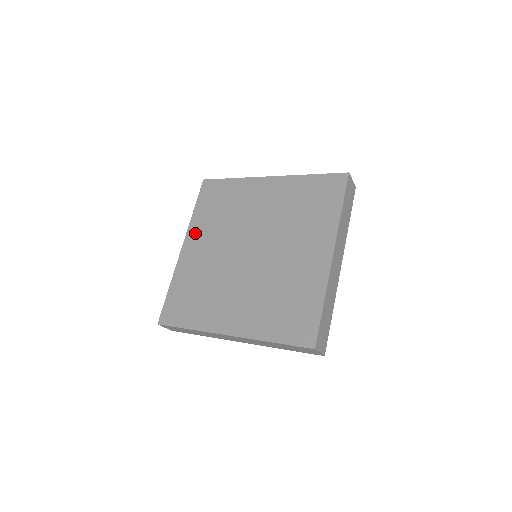
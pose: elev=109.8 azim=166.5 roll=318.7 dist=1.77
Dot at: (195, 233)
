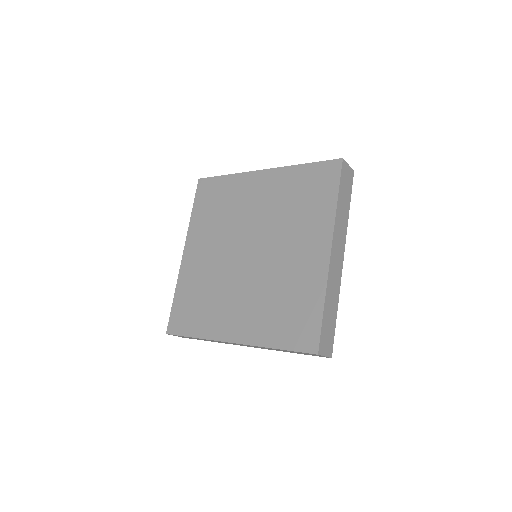
Dot at: (194, 237)
